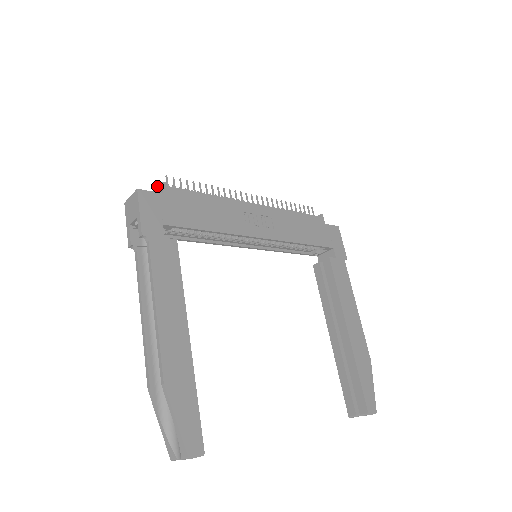
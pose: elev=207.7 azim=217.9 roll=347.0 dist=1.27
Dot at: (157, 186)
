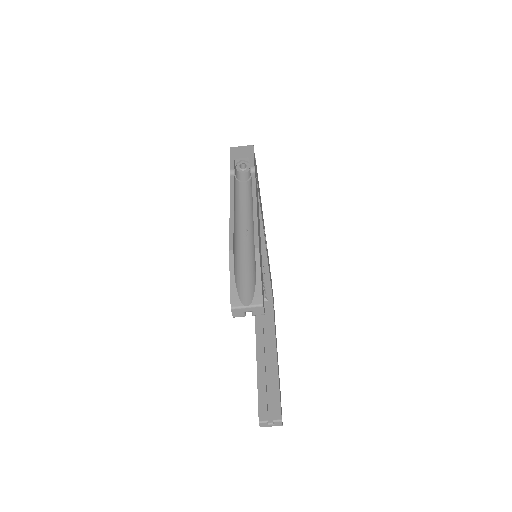
Dot at: occluded
